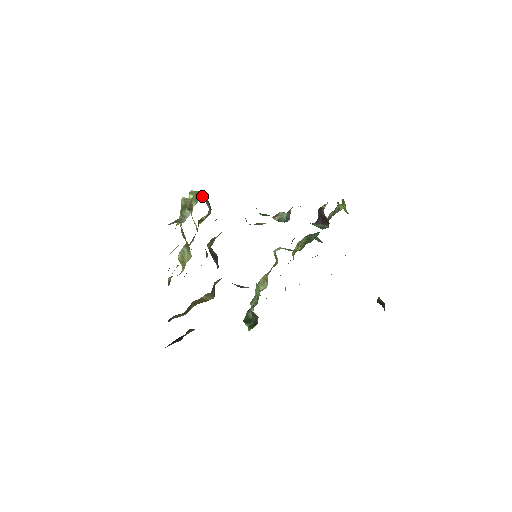
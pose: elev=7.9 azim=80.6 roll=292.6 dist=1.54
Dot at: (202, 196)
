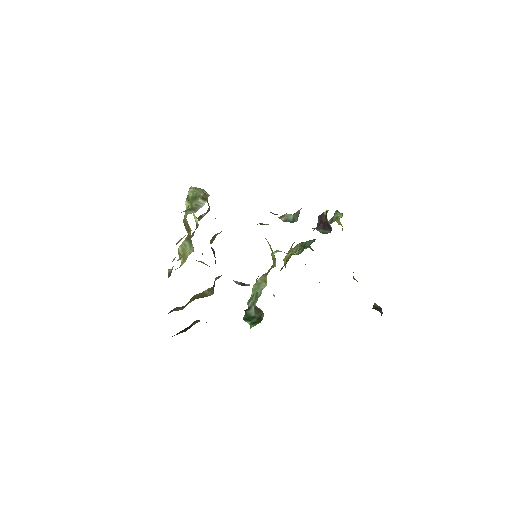
Dot at: (206, 192)
